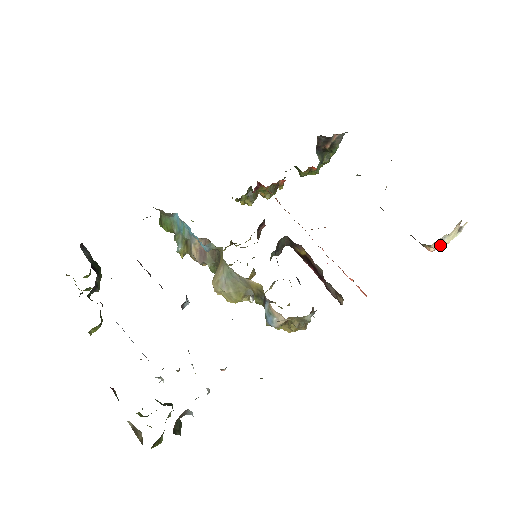
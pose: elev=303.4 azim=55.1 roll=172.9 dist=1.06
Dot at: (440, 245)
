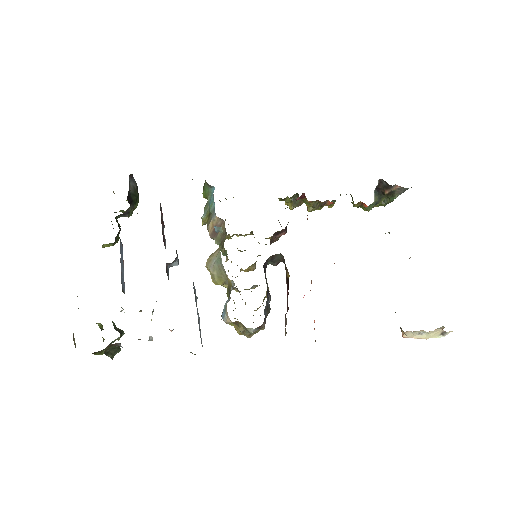
Dot at: (416, 336)
